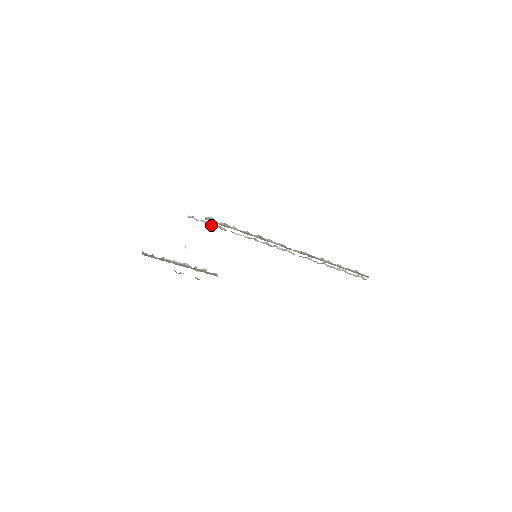
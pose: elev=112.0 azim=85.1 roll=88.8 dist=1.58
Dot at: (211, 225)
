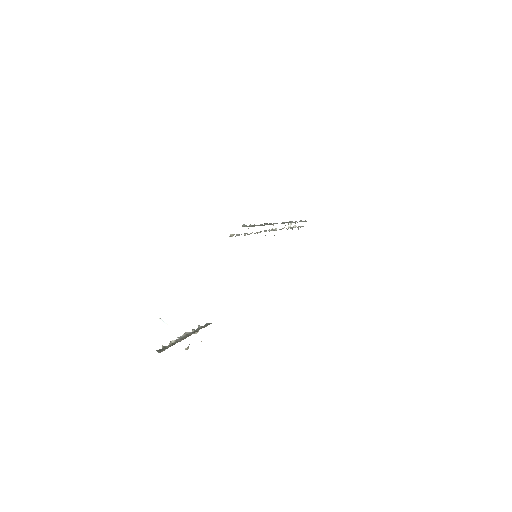
Dot at: occluded
